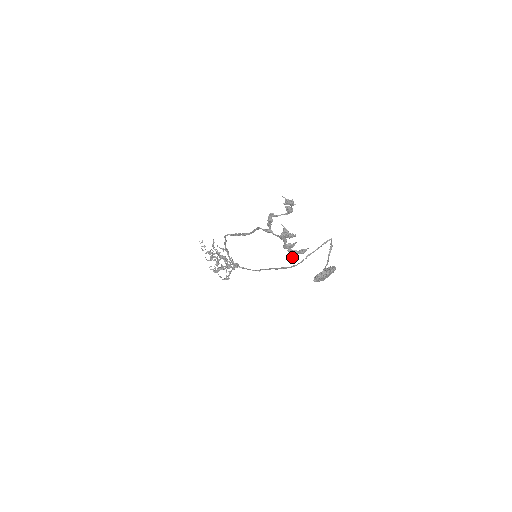
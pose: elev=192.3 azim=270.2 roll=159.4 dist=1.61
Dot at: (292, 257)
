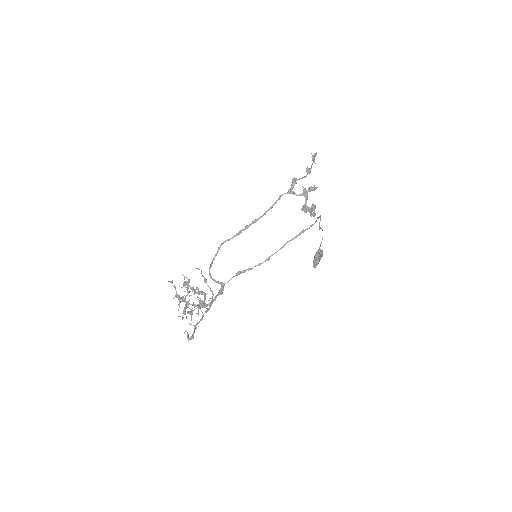
Dot at: (314, 210)
